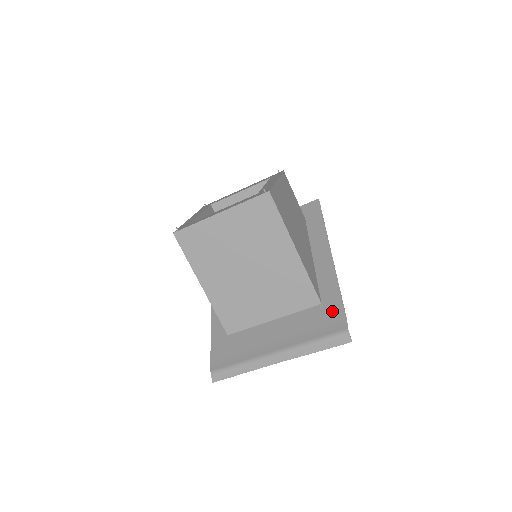
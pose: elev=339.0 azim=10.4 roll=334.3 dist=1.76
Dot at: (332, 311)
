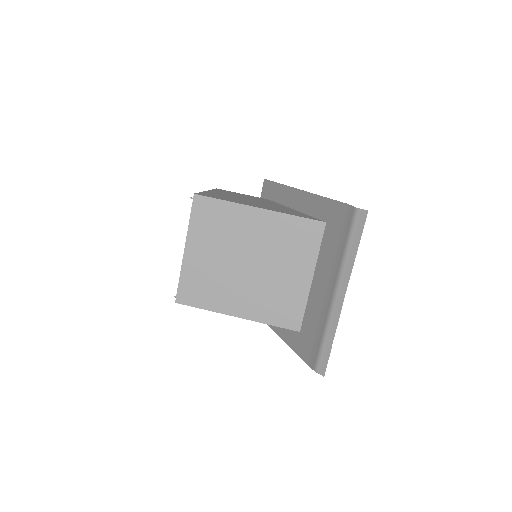
Dot at: (336, 215)
